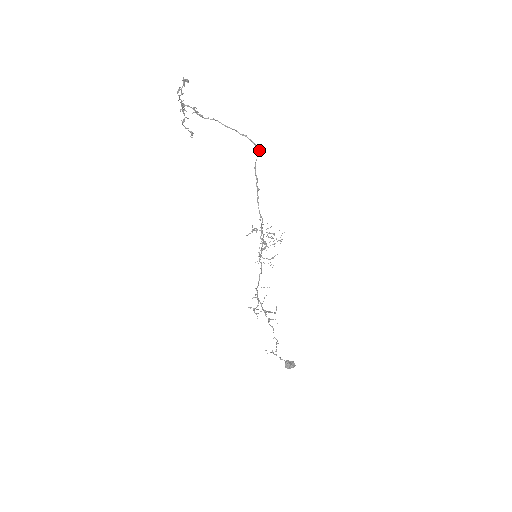
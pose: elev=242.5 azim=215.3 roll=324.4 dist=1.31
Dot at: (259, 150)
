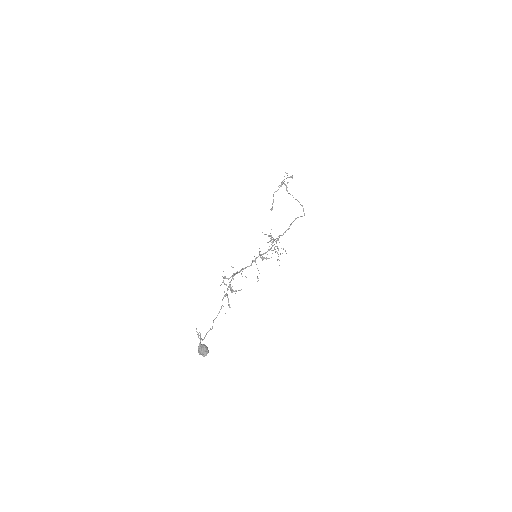
Dot at: occluded
